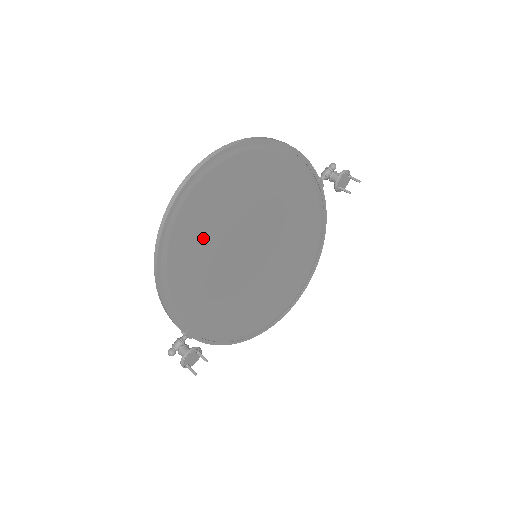
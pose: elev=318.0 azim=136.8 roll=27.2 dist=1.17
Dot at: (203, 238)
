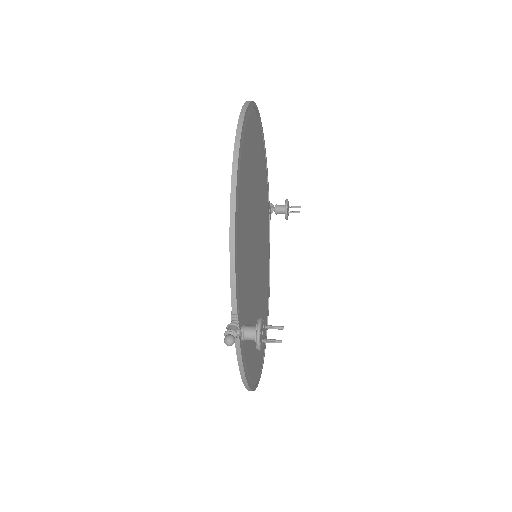
Dot at: (247, 184)
